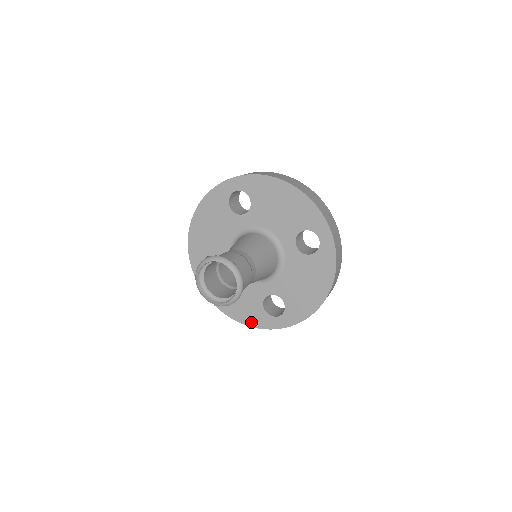
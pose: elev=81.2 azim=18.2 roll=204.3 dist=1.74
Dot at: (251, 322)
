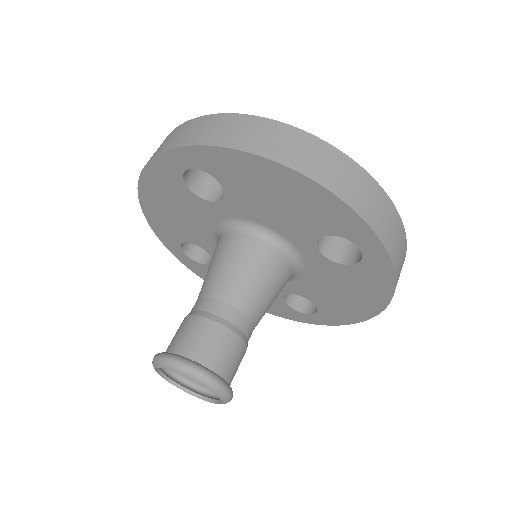
Dot at: (273, 312)
